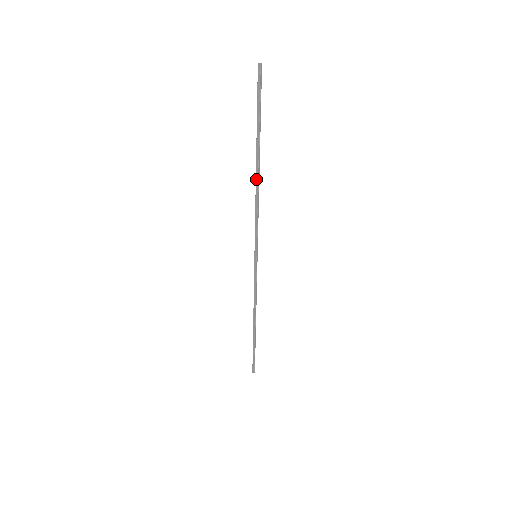
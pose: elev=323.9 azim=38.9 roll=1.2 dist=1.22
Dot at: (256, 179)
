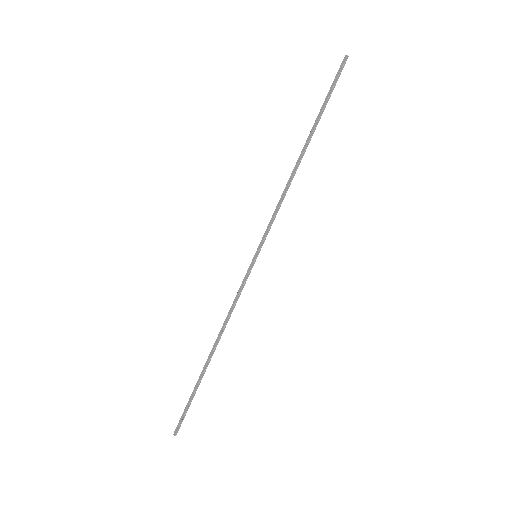
Dot at: (296, 164)
